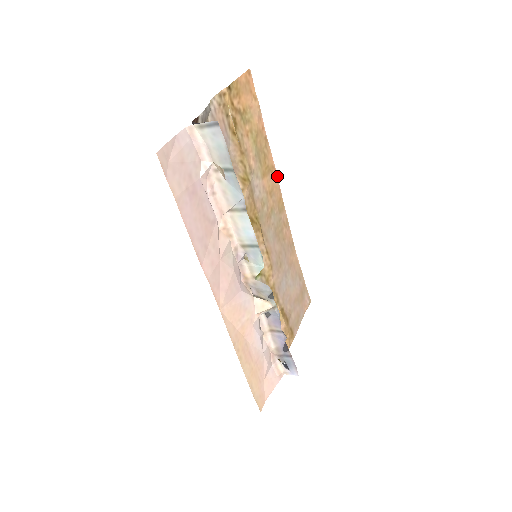
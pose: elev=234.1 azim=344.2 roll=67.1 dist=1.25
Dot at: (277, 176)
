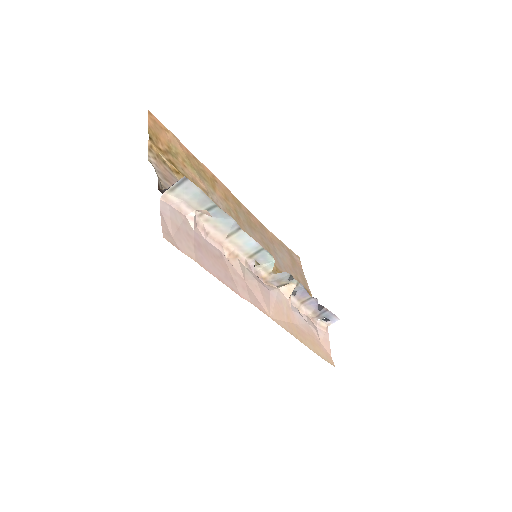
Dot at: (219, 181)
